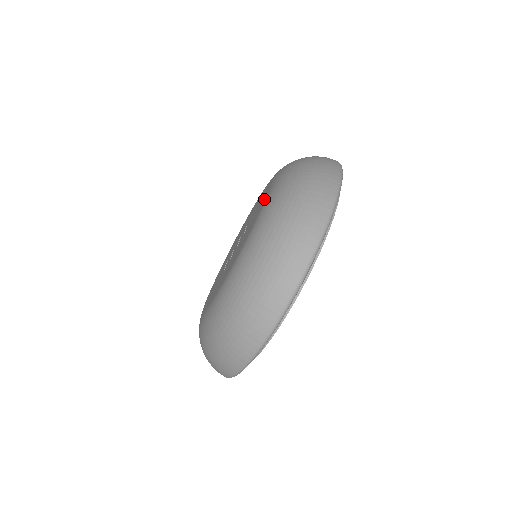
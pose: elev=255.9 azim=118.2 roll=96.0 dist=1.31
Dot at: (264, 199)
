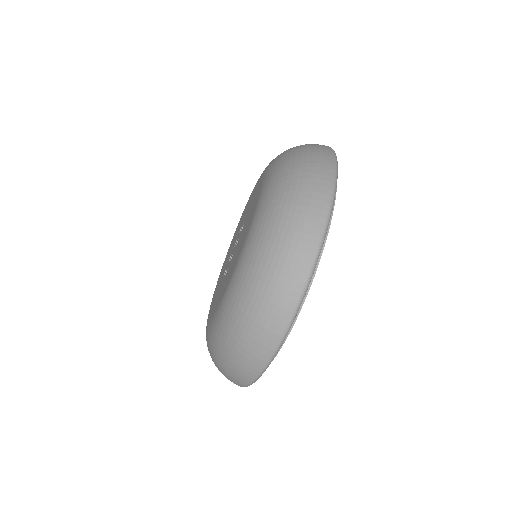
Dot at: (260, 184)
